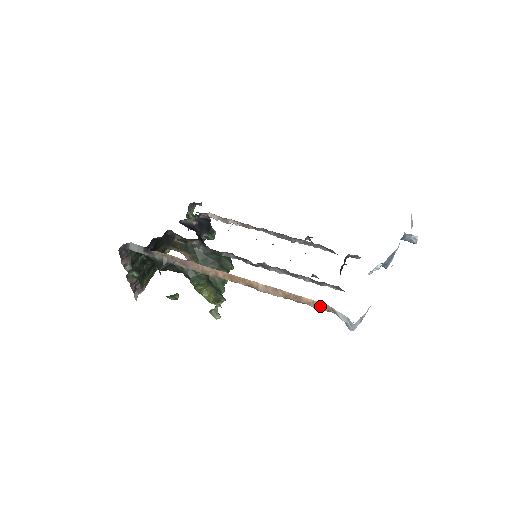
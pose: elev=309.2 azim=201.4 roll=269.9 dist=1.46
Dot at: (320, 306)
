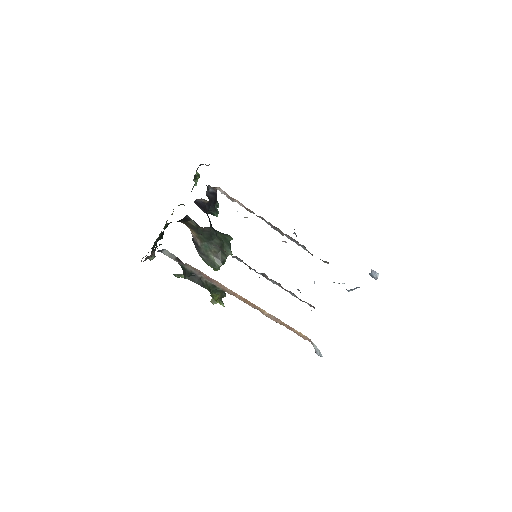
Dot at: (304, 337)
